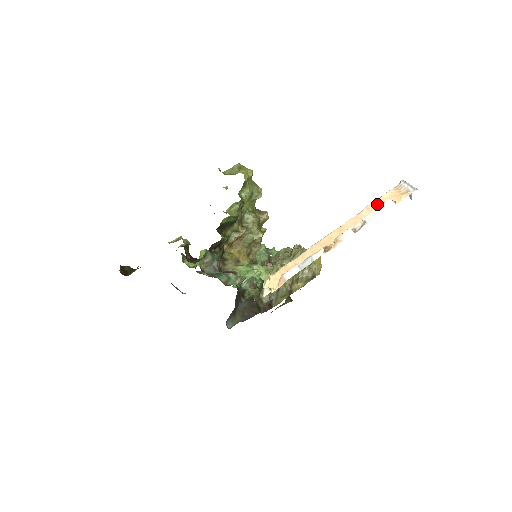
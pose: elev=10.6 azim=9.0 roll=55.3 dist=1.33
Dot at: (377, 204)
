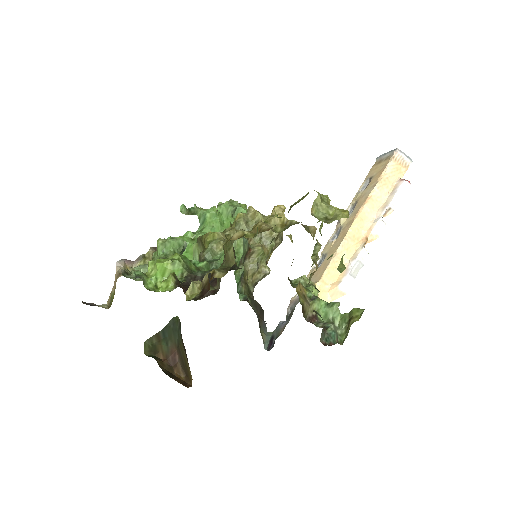
Dot at: (386, 181)
